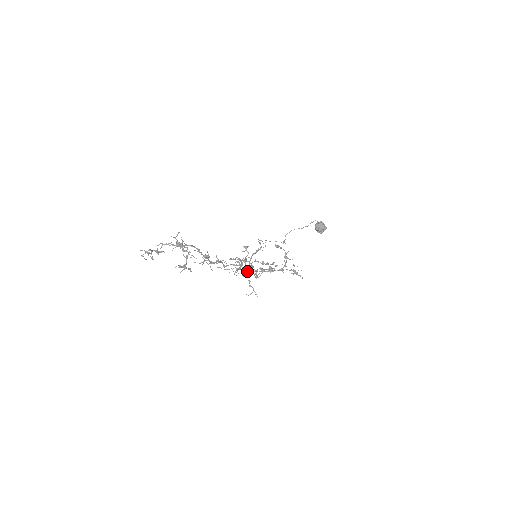
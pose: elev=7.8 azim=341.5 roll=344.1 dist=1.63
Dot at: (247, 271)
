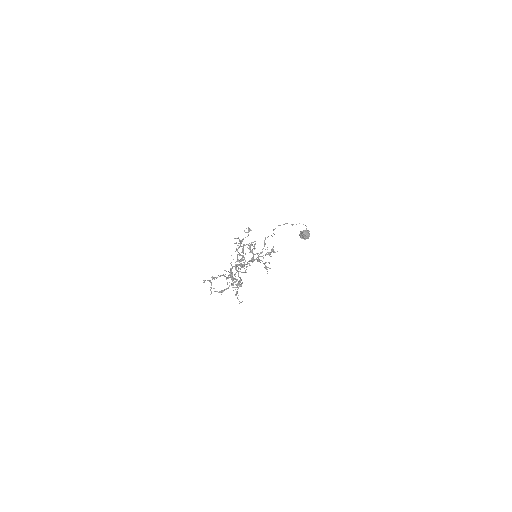
Dot at: (242, 264)
